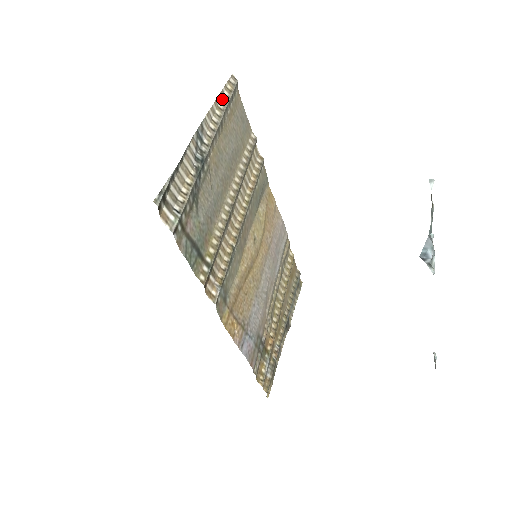
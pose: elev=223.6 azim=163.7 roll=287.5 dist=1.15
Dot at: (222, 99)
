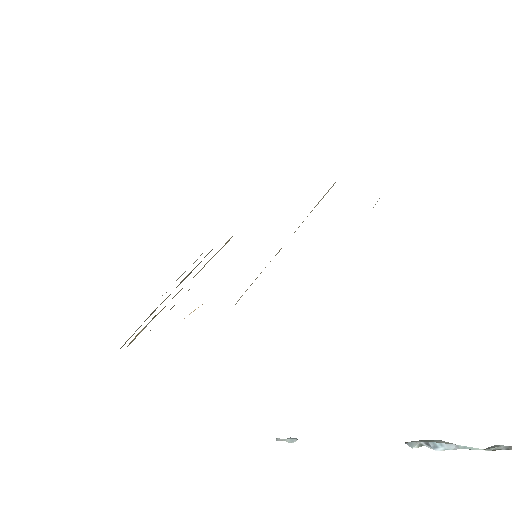
Dot at: occluded
